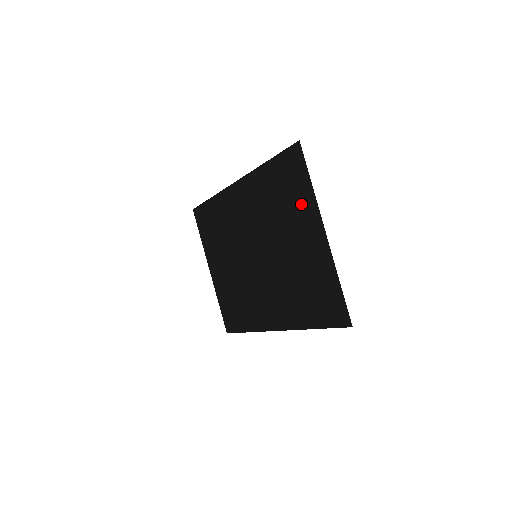
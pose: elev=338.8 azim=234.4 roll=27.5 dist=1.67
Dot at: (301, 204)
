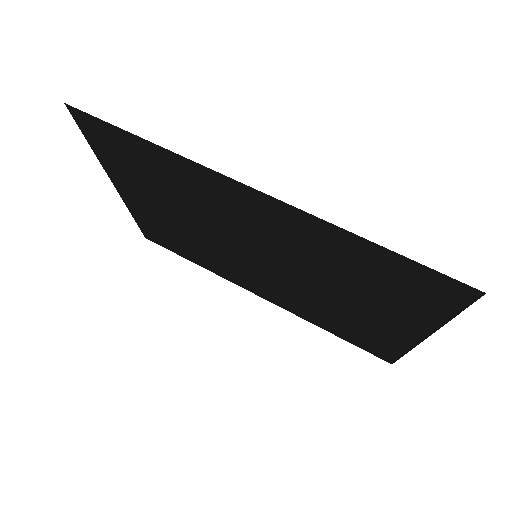
Dot at: (407, 308)
